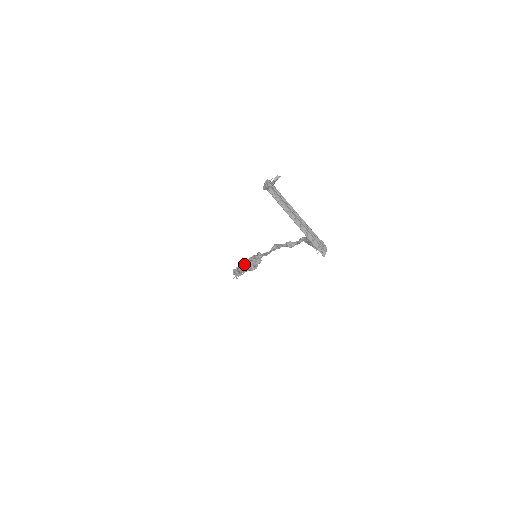
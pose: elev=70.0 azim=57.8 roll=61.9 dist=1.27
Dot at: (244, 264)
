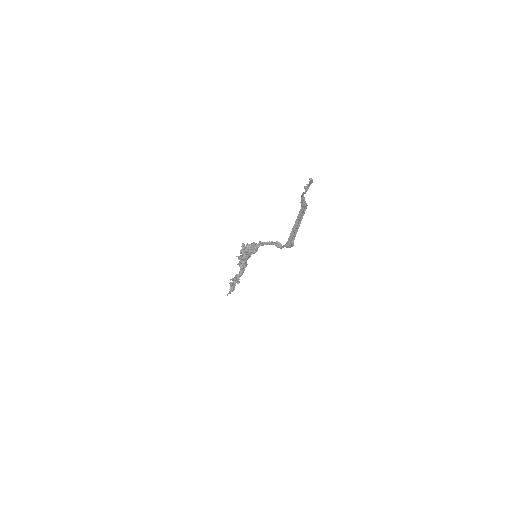
Dot at: occluded
